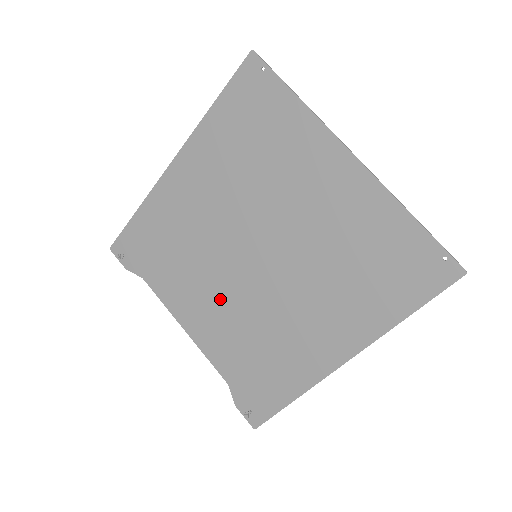
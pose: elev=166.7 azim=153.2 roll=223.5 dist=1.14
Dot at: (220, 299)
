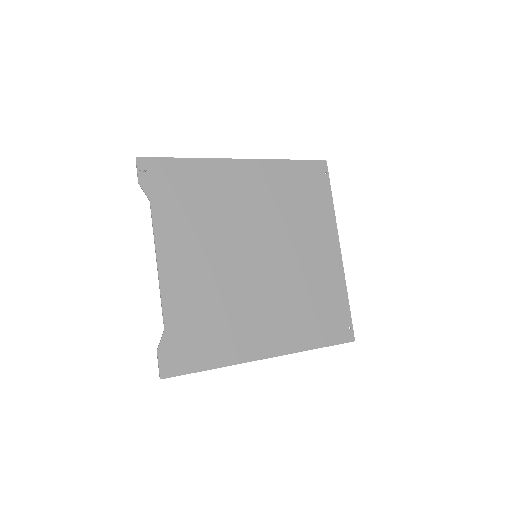
Dot at: (209, 264)
